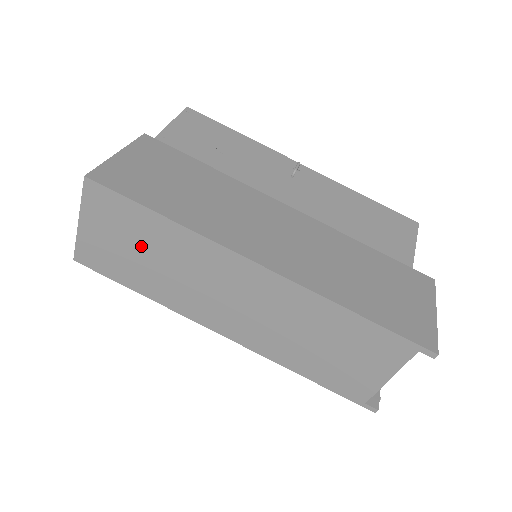
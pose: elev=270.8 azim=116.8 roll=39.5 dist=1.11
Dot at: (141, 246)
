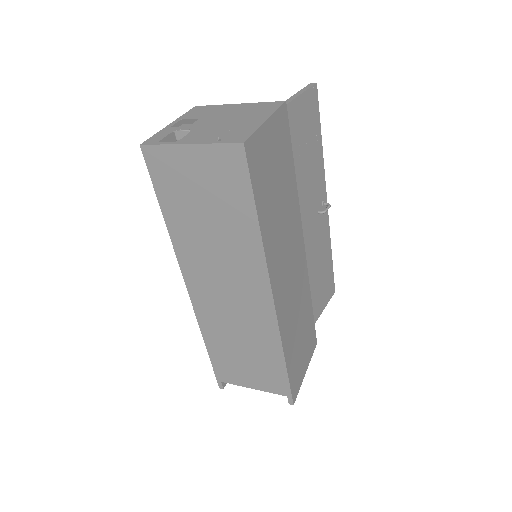
Dot at: (213, 209)
